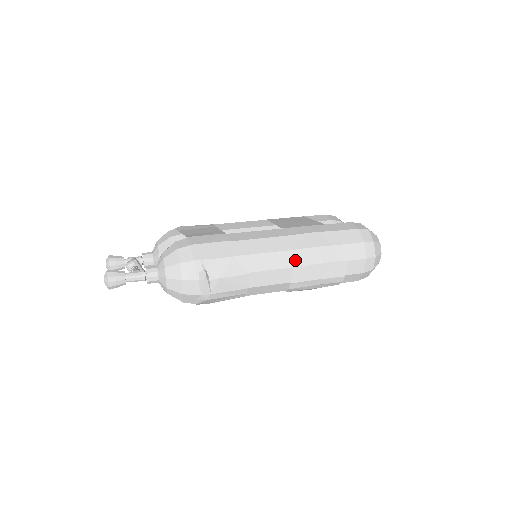
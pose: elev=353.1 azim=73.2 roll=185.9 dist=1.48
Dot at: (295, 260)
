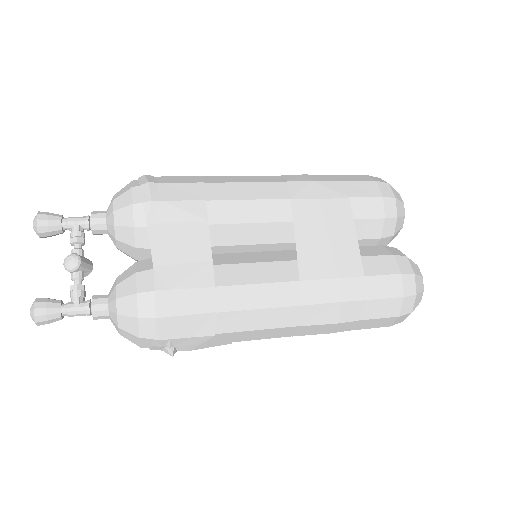
Dot at: (298, 332)
